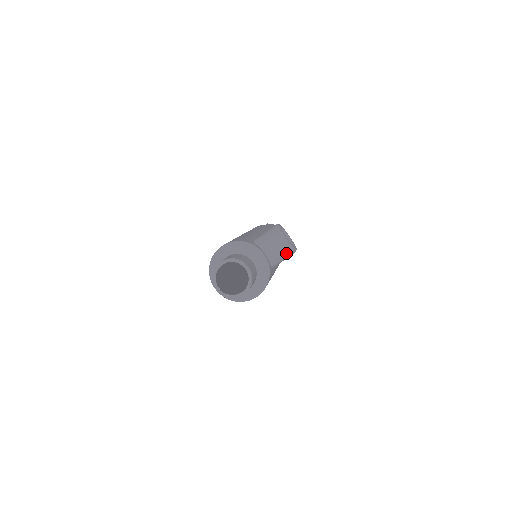
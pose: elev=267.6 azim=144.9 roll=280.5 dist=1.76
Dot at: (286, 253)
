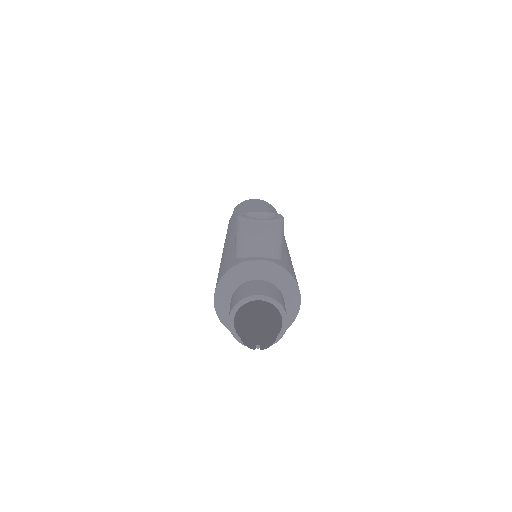
Dot at: (277, 233)
